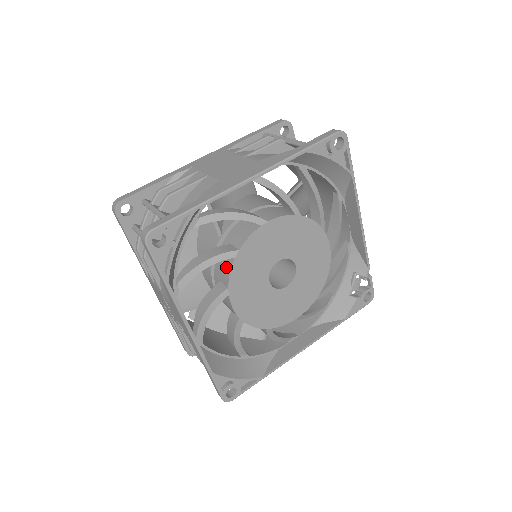
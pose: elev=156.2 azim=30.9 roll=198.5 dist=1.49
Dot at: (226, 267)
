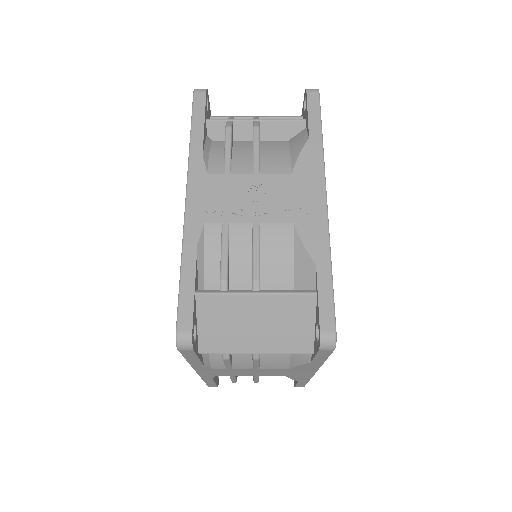
Dot at: occluded
